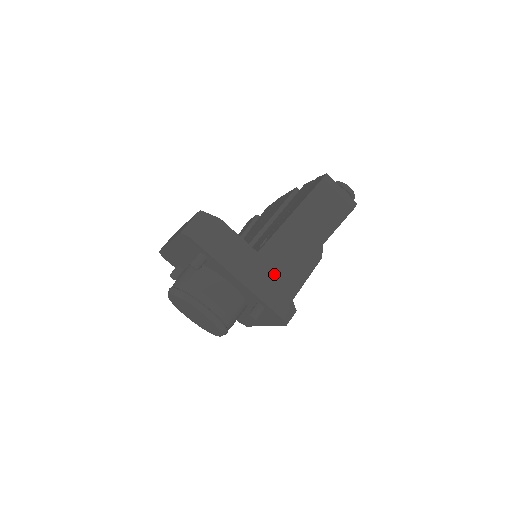
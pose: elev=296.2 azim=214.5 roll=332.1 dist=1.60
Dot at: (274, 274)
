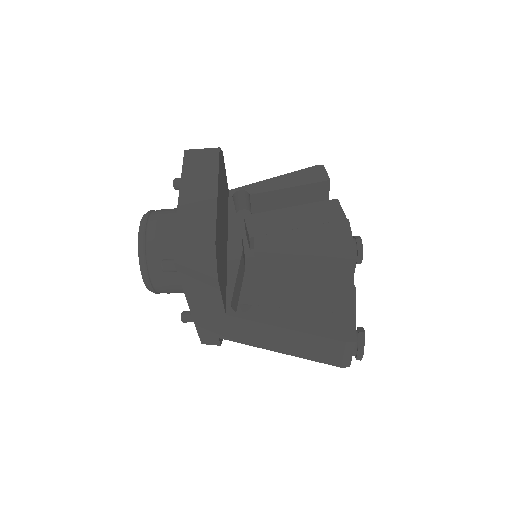
Dot at: (224, 330)
